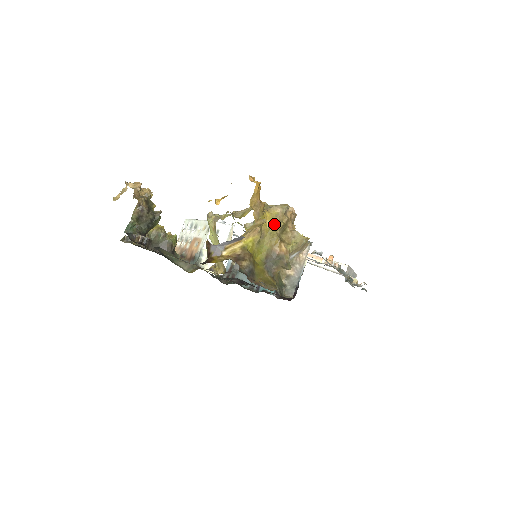
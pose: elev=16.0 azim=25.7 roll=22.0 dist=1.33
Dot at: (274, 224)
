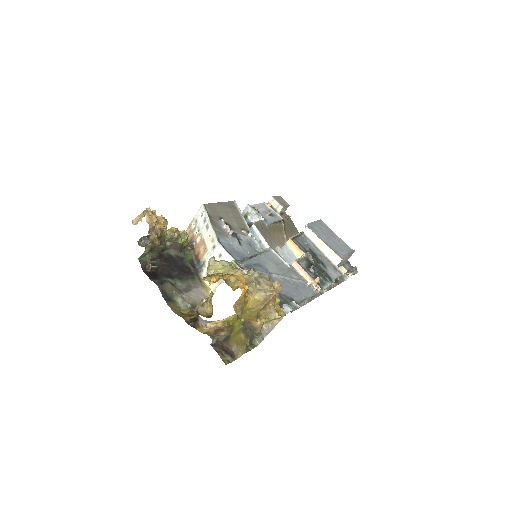
Dot at: (255, 307)
